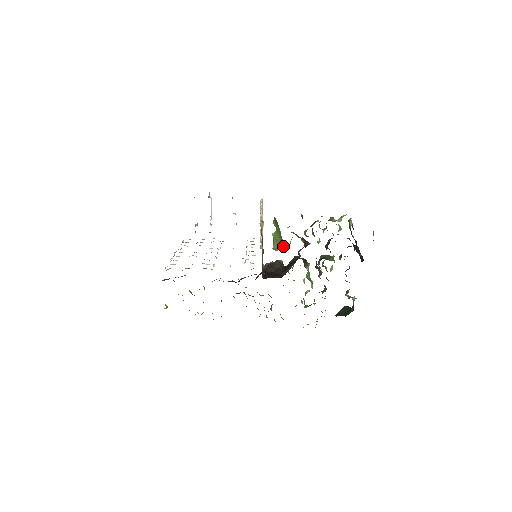
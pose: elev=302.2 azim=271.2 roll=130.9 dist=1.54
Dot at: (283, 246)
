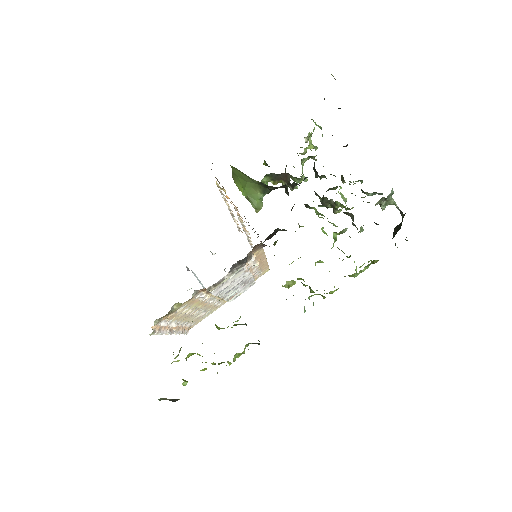
Dot at: (262, 194)
